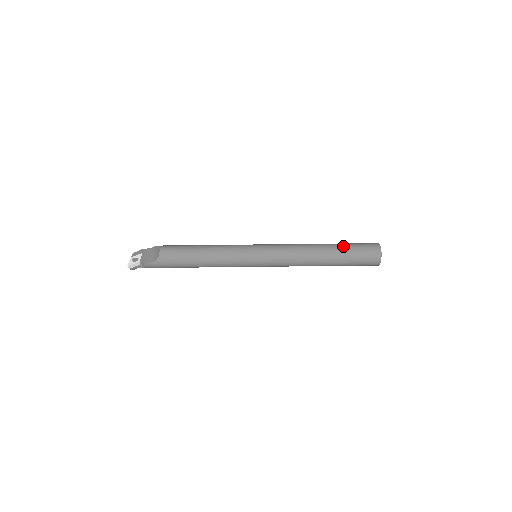
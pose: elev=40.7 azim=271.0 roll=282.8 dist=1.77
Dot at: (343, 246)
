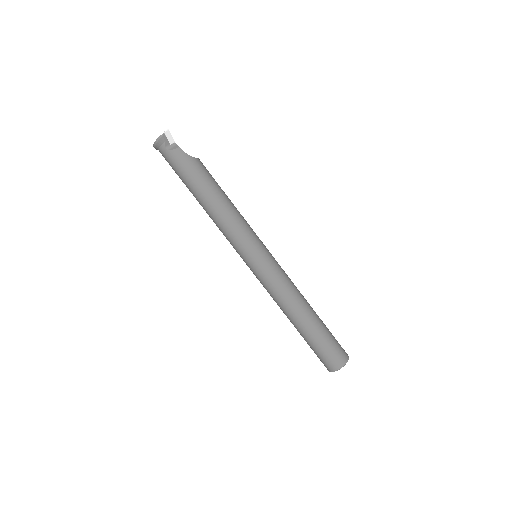
Dot at: occluded
